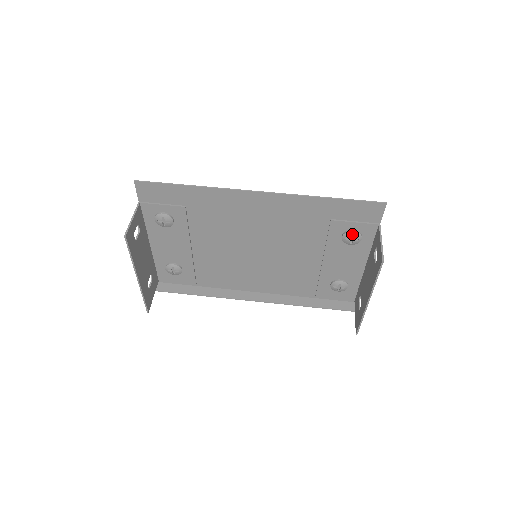
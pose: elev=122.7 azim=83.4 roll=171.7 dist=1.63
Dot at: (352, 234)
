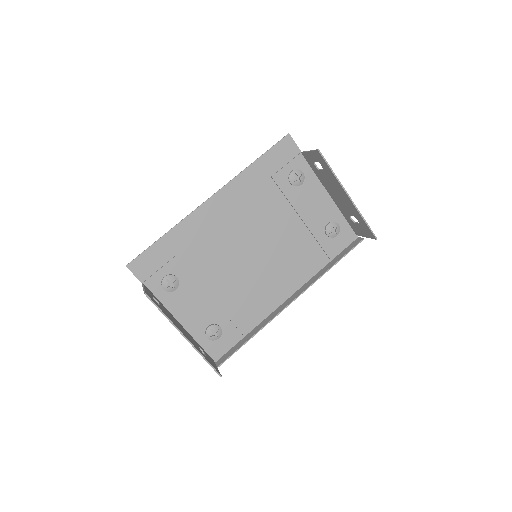
Dot at: (294, 175)
